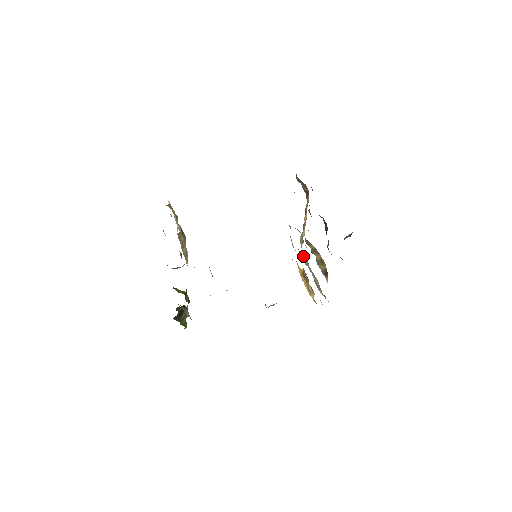
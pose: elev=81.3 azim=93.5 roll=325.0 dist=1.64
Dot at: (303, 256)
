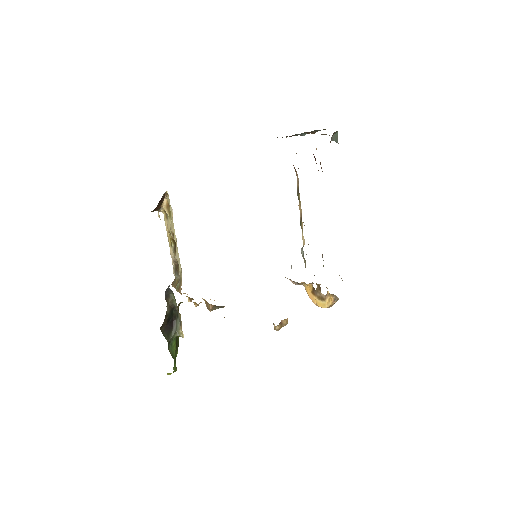
Dot at: occluded
